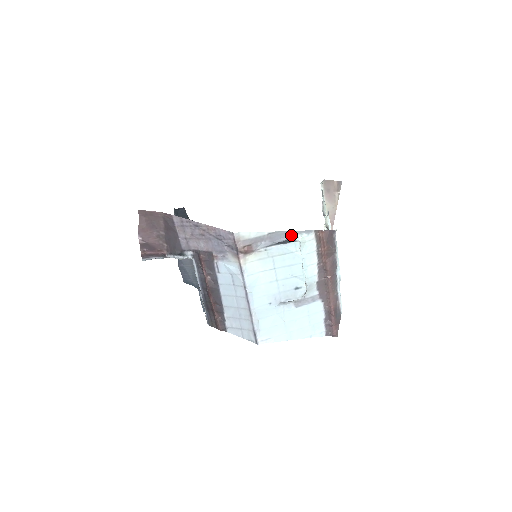
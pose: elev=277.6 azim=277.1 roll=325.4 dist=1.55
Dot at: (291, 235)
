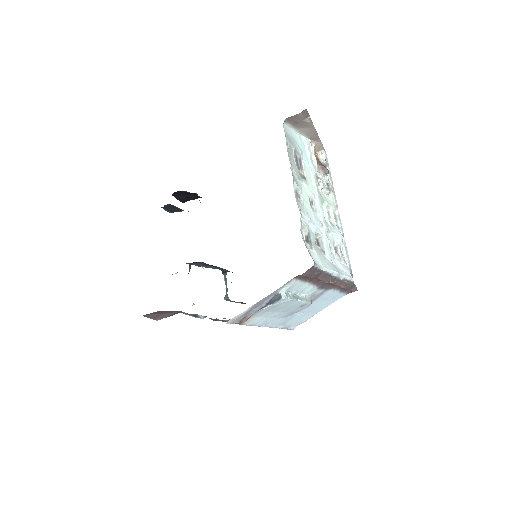
Dot at: (274, 294)
